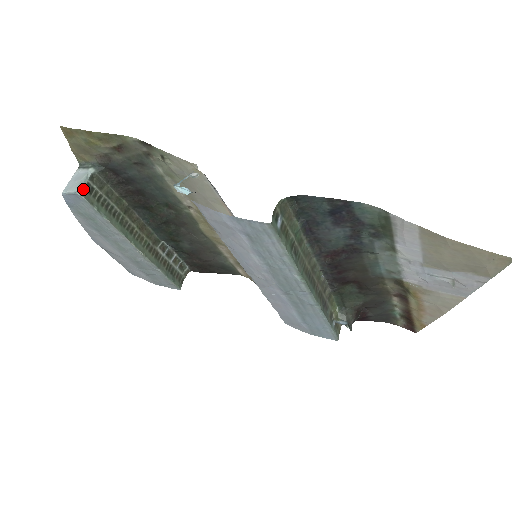
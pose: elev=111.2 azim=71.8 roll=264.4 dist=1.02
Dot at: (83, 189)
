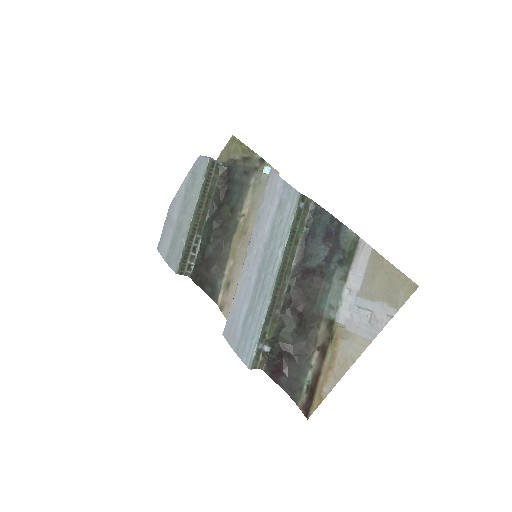
Dot at: (212, 160)
